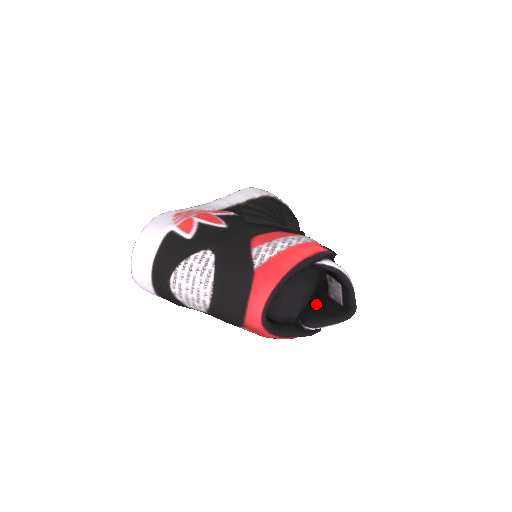
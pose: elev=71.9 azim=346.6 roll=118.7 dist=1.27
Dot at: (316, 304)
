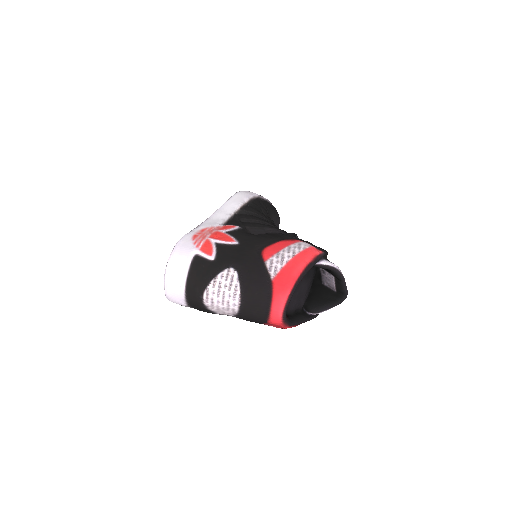
Dot at: (314, 292)
